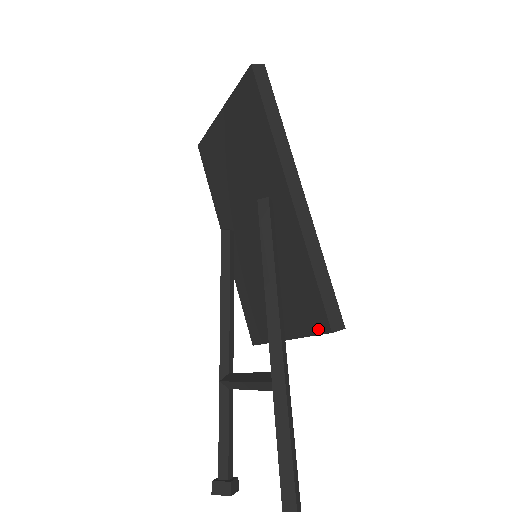
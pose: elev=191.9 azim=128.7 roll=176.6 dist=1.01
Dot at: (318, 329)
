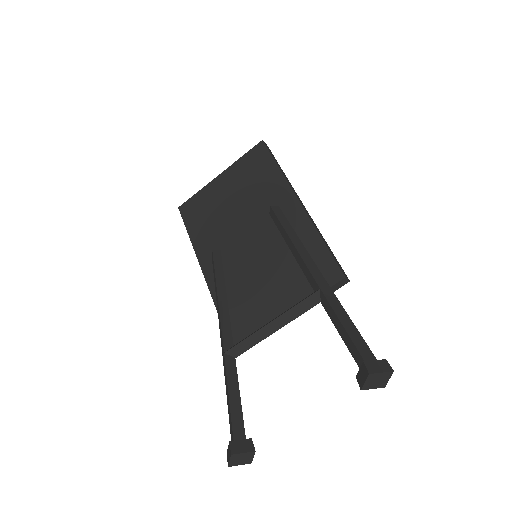
Dot at: (329, 283)
